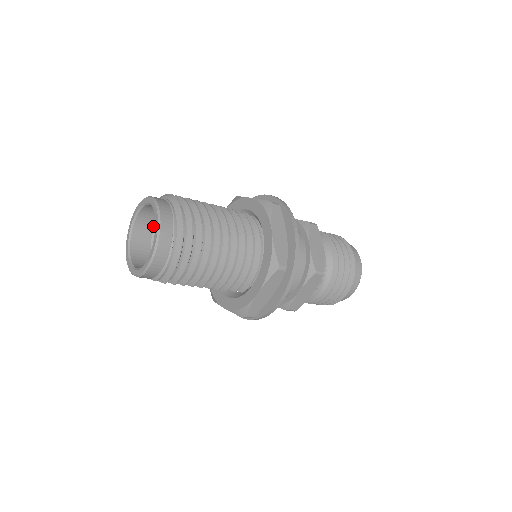
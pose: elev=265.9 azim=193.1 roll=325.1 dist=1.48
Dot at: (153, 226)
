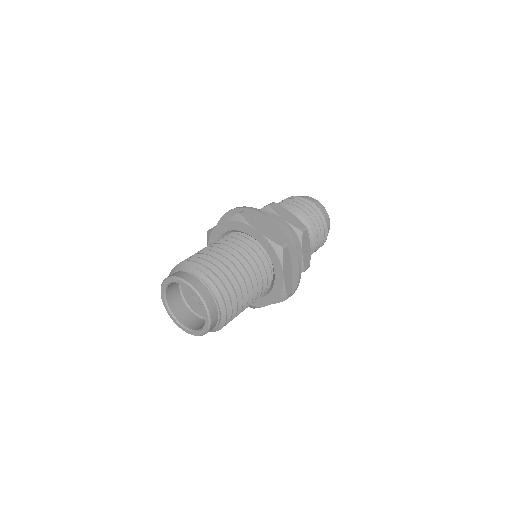
Dot at: occluded
